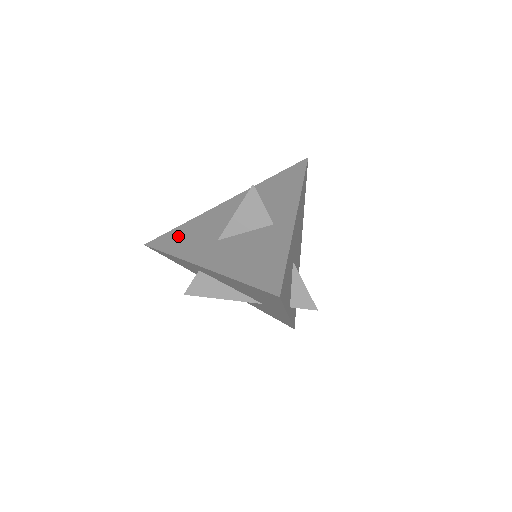
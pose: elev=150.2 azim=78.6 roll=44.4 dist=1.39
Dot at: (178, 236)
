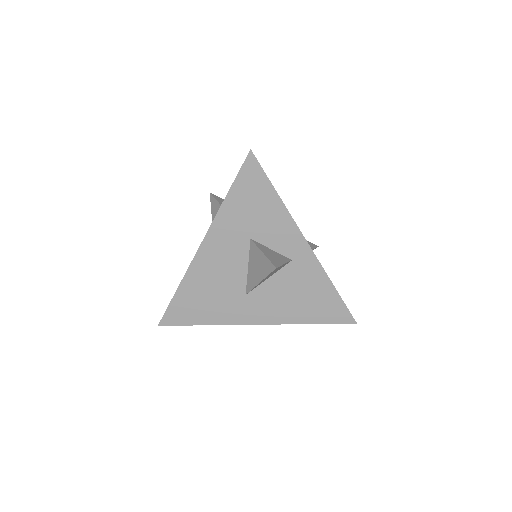
Dot at: (191, 305)
